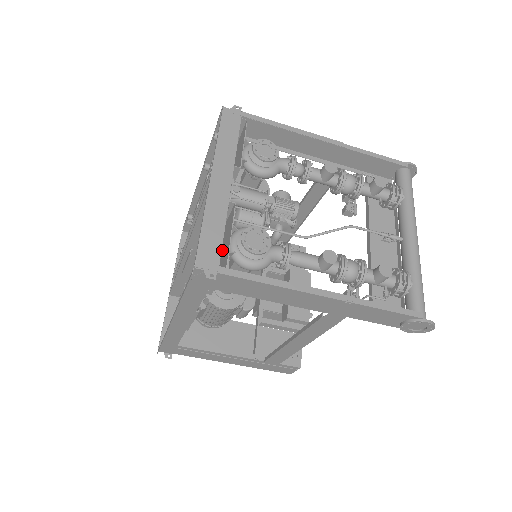
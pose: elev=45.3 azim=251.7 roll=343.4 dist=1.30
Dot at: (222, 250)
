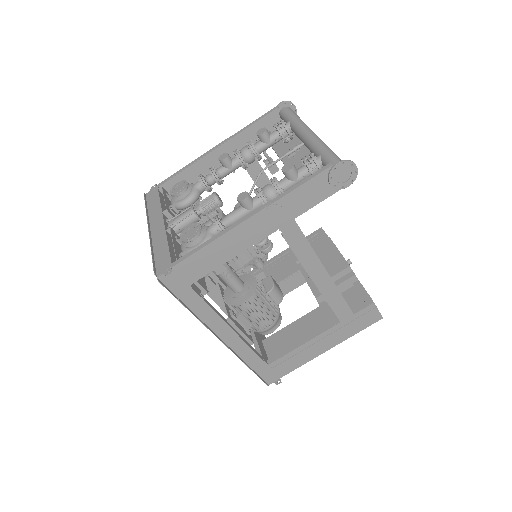
Dot at: occluded
